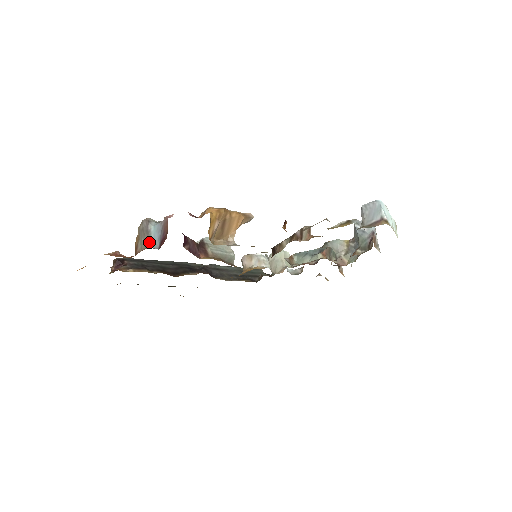
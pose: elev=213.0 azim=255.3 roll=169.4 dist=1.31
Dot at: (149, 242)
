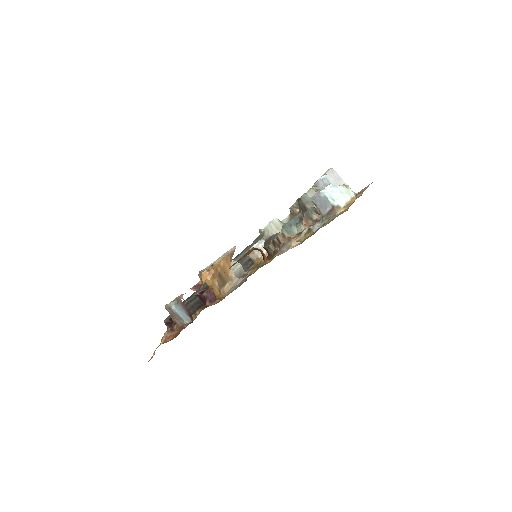
Dot at: (182, 320)
